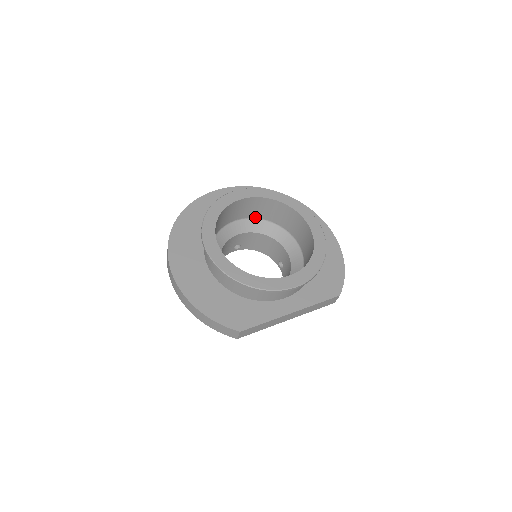
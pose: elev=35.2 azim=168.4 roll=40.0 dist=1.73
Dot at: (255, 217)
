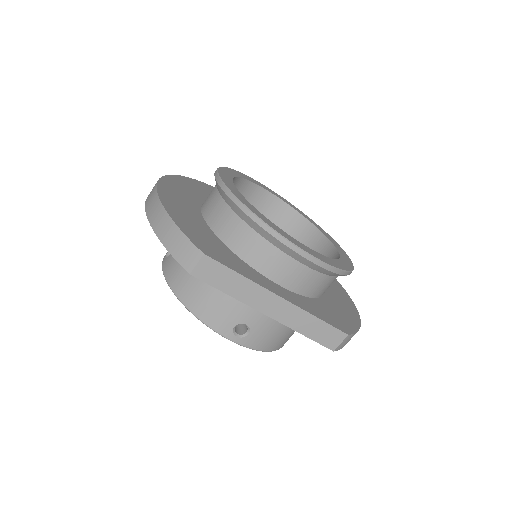
Dot at: occluded
